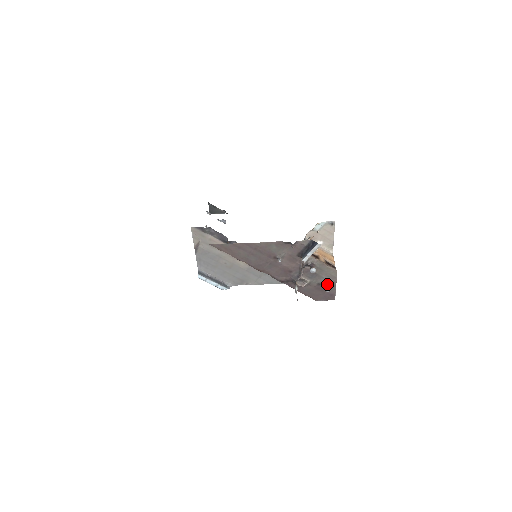
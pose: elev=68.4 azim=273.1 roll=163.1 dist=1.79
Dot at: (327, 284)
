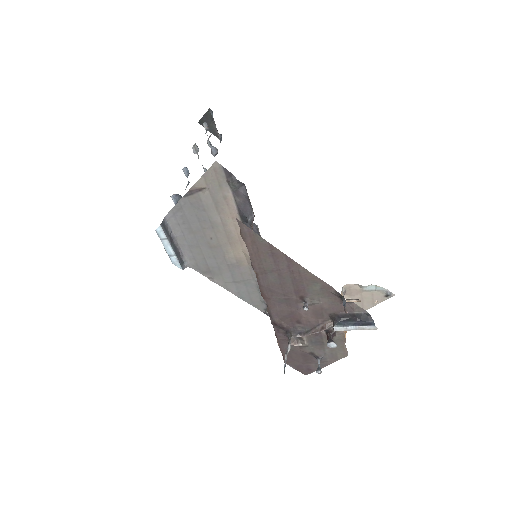
Dot at: (321, 359)
